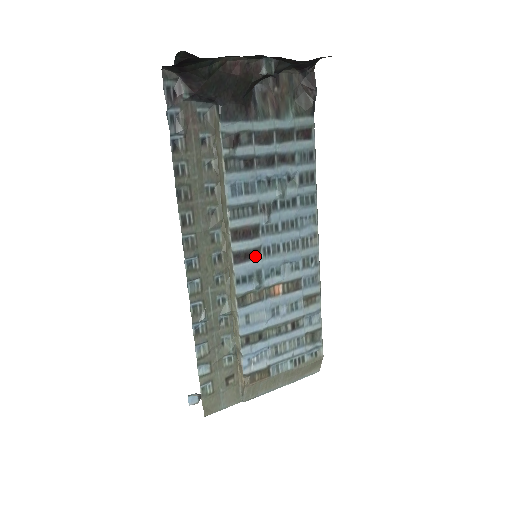
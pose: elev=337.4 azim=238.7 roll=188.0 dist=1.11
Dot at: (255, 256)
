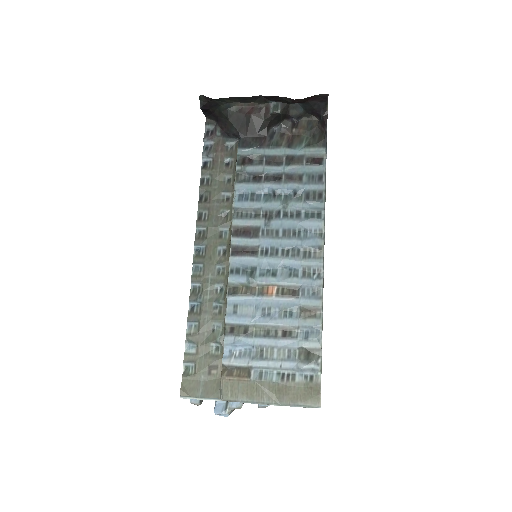
Dot at: (252, 253)
